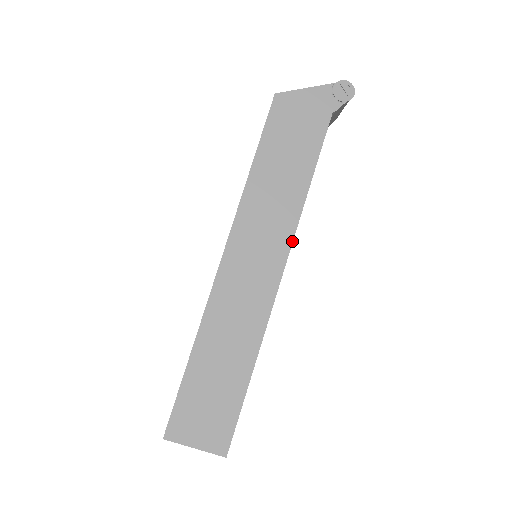
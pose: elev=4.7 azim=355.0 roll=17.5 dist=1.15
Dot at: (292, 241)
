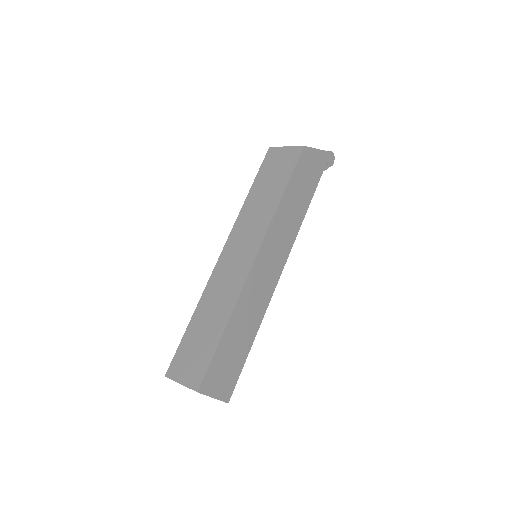
Dot at: occluded
